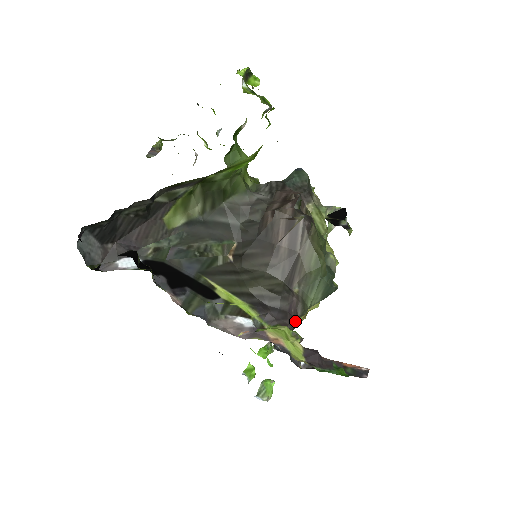
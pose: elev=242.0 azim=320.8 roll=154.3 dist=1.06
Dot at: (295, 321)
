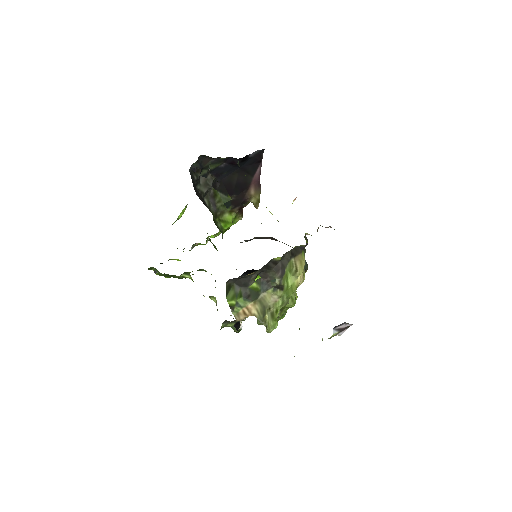
Dot at: occluded
